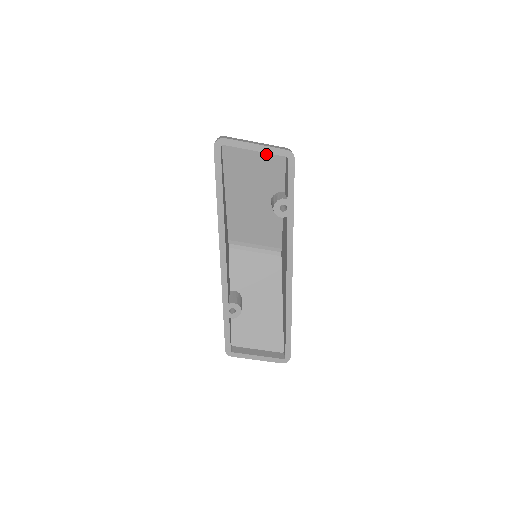
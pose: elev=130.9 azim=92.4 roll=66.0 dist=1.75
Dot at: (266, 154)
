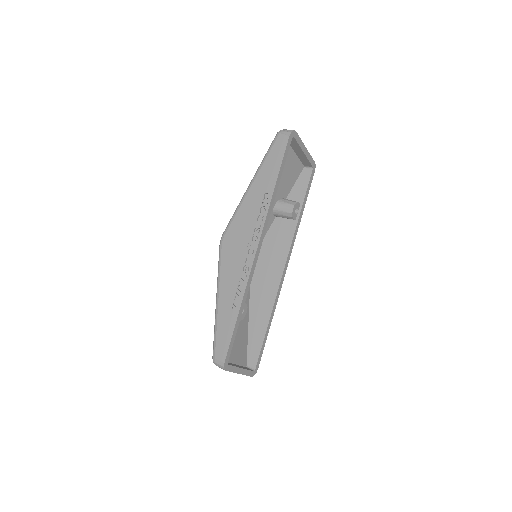
Dot at: (297, 160)
